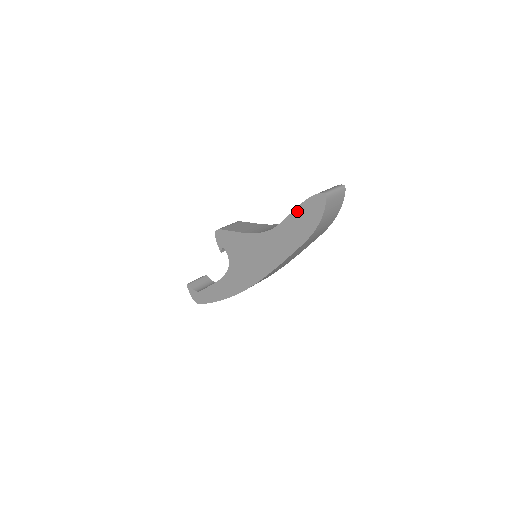
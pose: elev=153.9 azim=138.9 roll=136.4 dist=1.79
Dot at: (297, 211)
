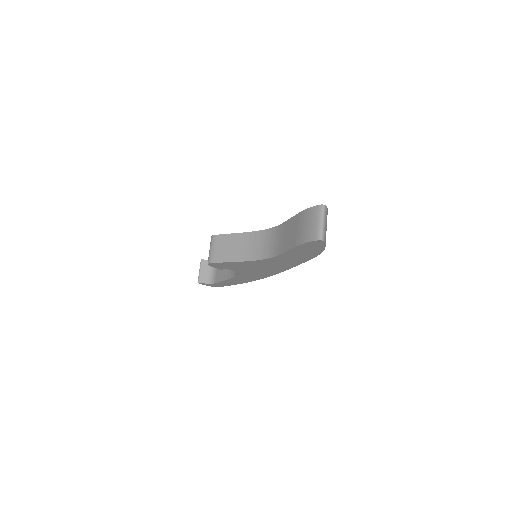
Dot at: (295, 249)
